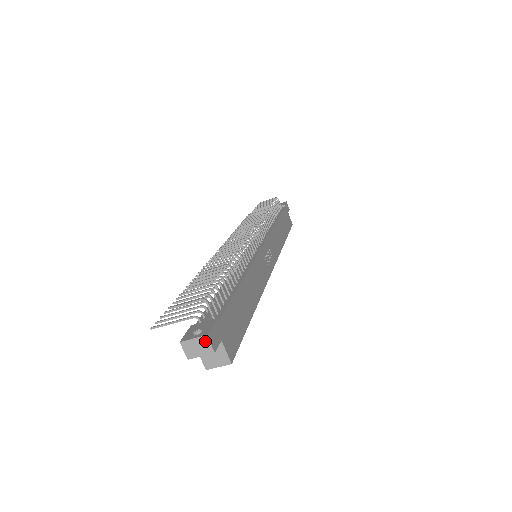
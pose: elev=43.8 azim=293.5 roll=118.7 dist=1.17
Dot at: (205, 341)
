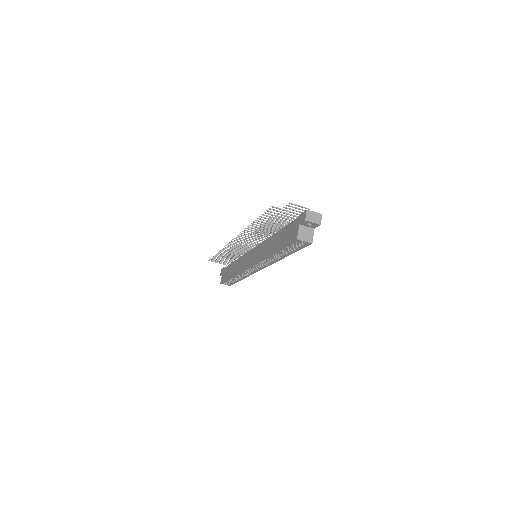
Dot at: (320, 216)
